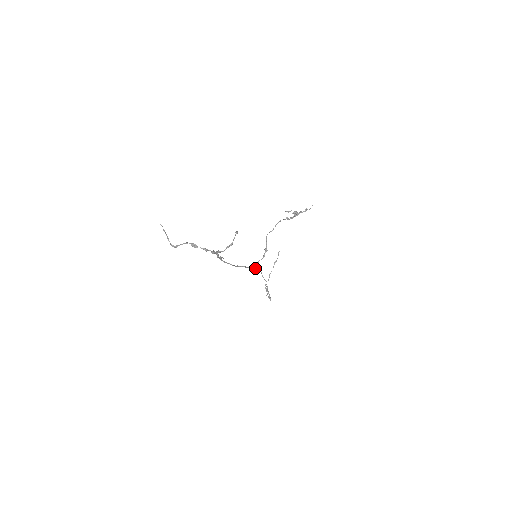
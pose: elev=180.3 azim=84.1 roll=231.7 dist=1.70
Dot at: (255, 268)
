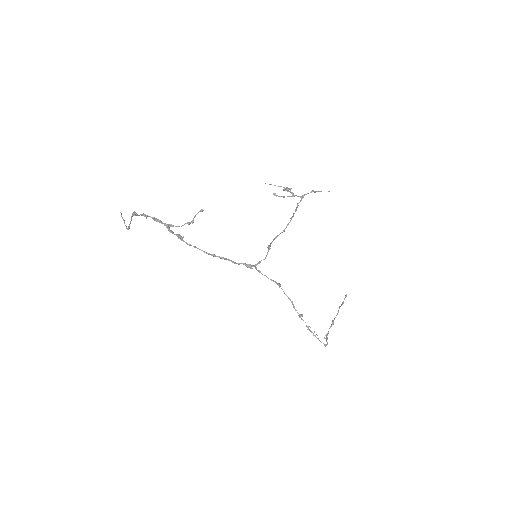
Dot at: (250, 266)
